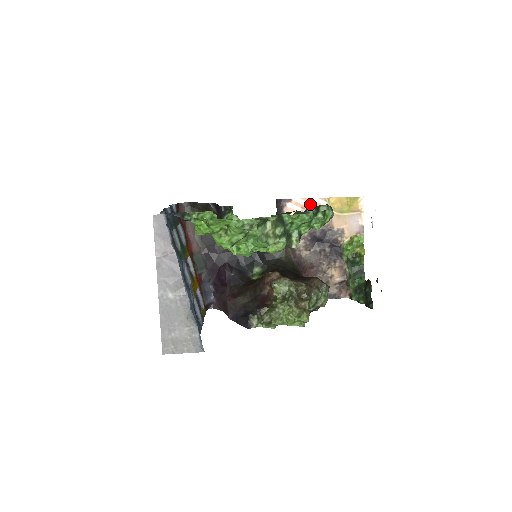
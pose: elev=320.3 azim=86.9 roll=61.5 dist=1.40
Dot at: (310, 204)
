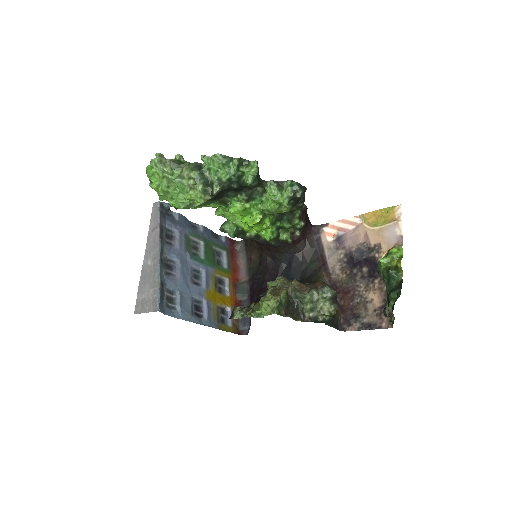
Dot at: (346, 225)
